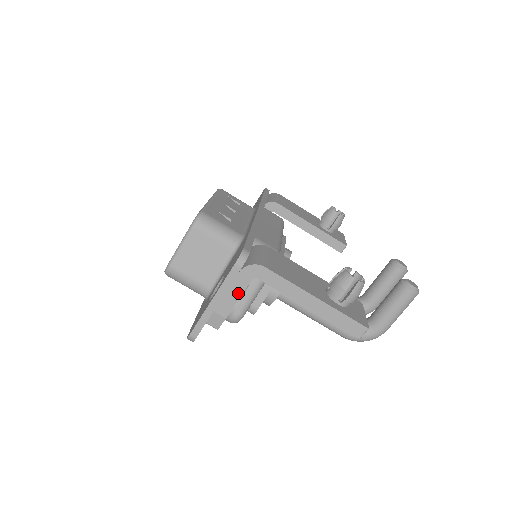
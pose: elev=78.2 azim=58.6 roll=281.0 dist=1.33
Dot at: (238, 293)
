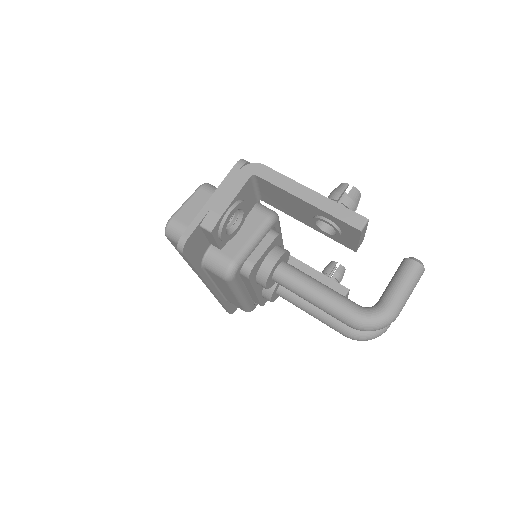
Dot at: (236, 190)
